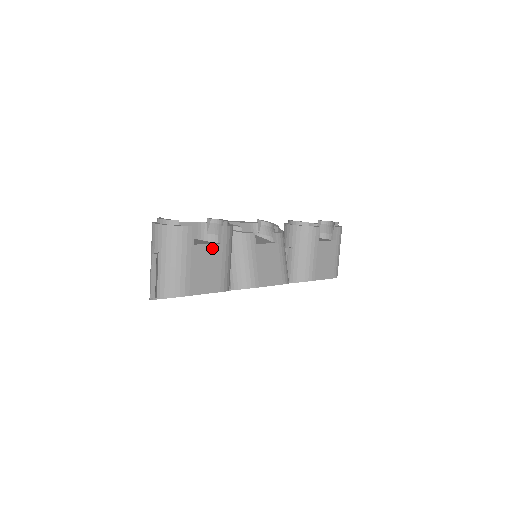
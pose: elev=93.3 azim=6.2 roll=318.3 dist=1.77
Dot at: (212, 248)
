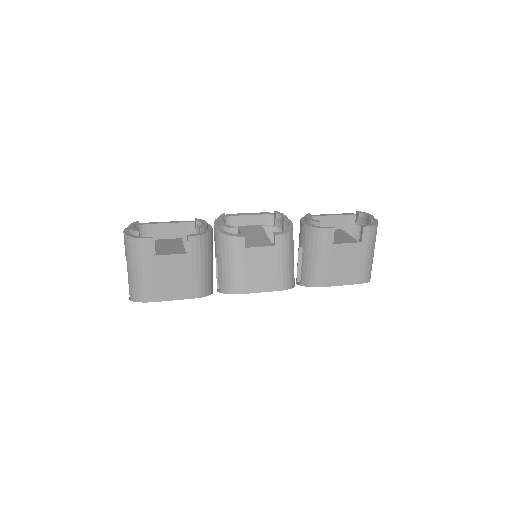
Dot at: (178, 258)
